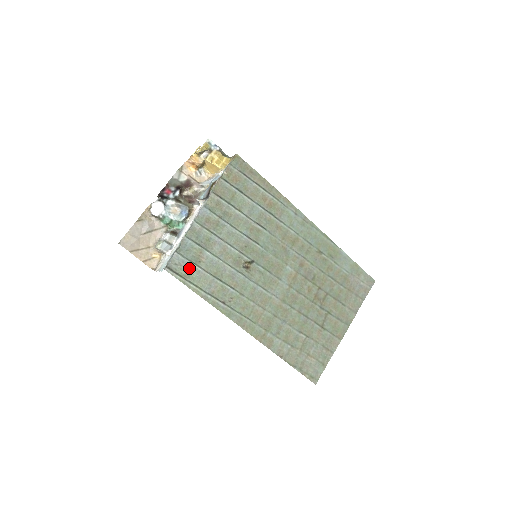
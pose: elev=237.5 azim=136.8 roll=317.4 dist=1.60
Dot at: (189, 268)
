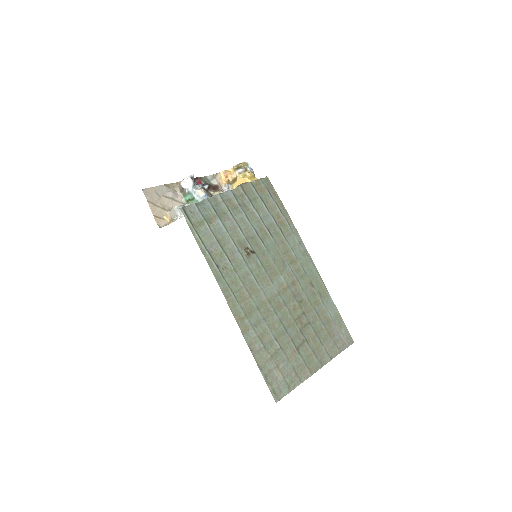
Dot at: (200, 221)
